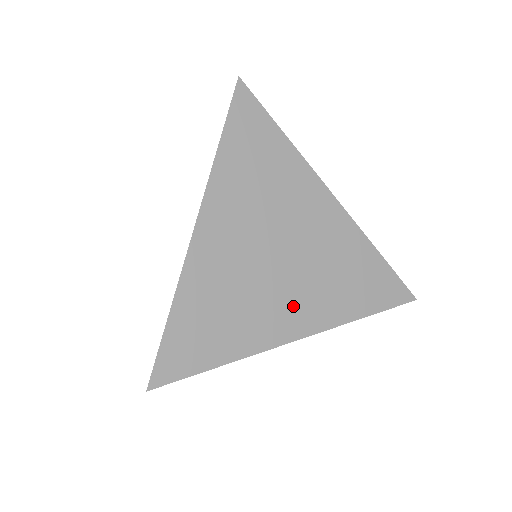
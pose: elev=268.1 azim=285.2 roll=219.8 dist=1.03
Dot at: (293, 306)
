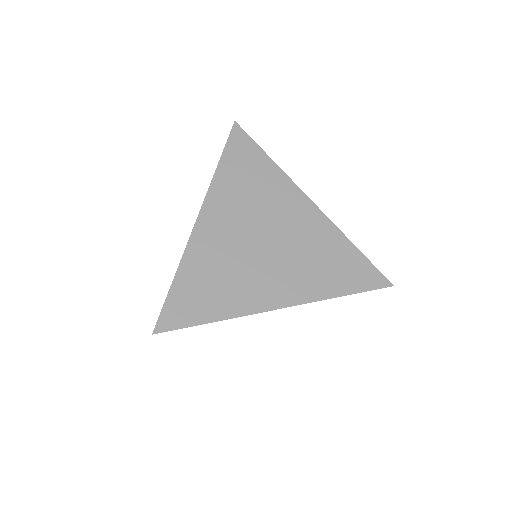
Dot at: (276, 281)
